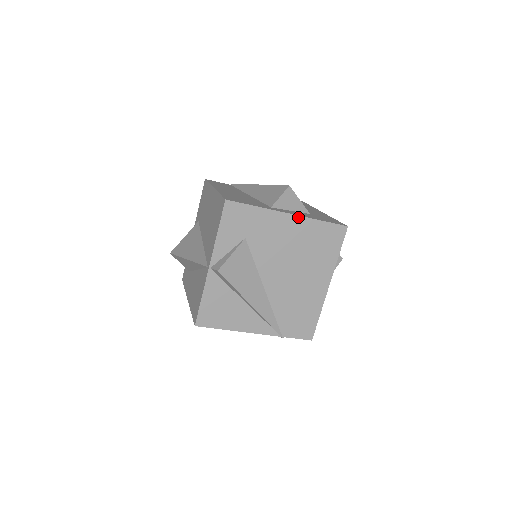
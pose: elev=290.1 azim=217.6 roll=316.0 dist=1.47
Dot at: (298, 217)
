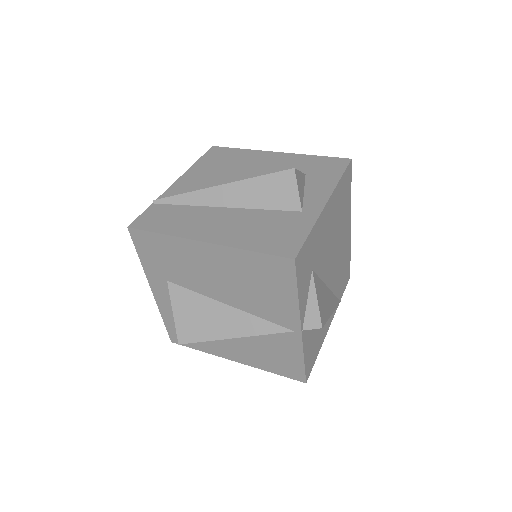
Dot at: (331, 197)
